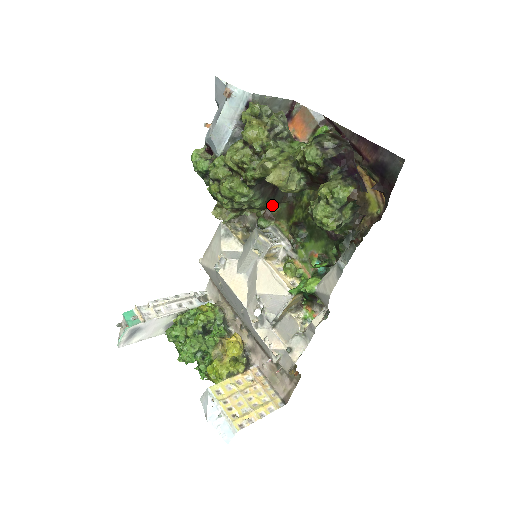
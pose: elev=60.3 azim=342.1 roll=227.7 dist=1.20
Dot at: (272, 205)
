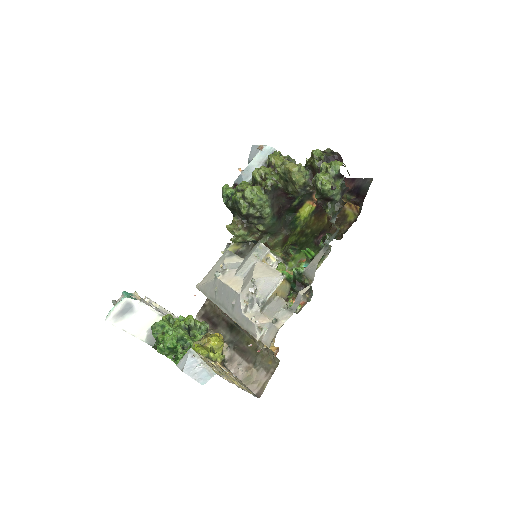
Dot at: (274, 227)
